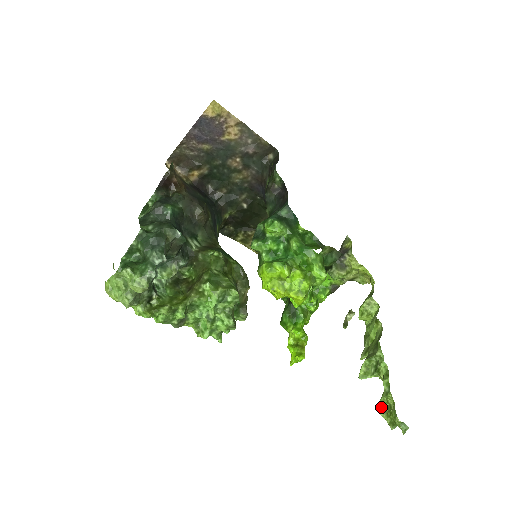
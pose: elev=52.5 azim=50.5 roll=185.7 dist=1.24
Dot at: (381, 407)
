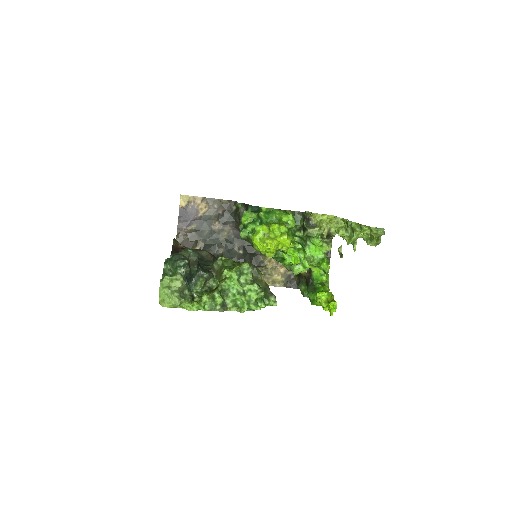
Dot at: (368, 242)
